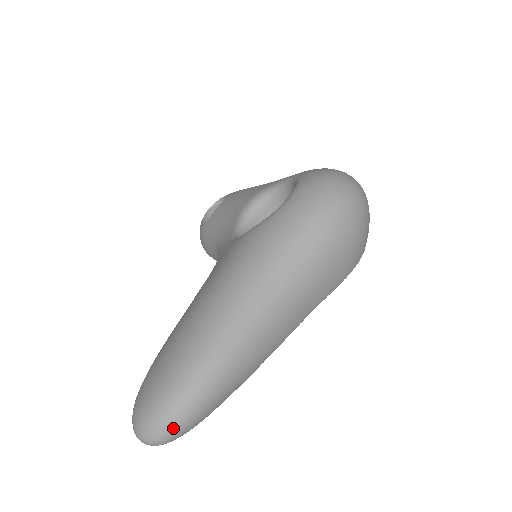
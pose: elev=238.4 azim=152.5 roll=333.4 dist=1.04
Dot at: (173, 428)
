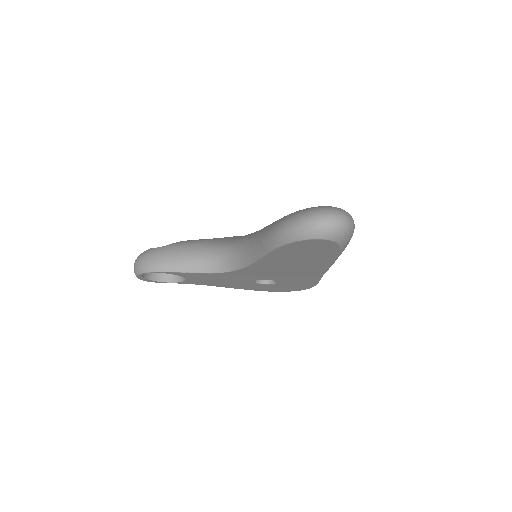
Dot at: (354, 224)
